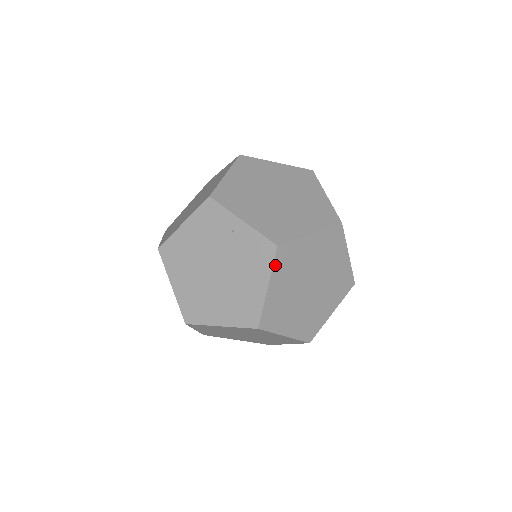
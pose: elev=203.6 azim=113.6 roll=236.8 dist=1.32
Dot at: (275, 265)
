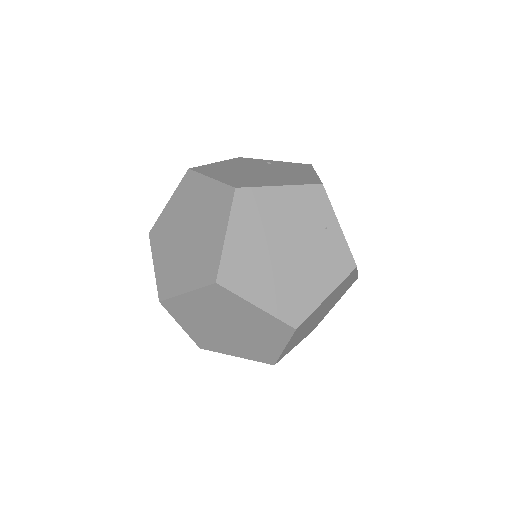
Dot at: (343, 281)
